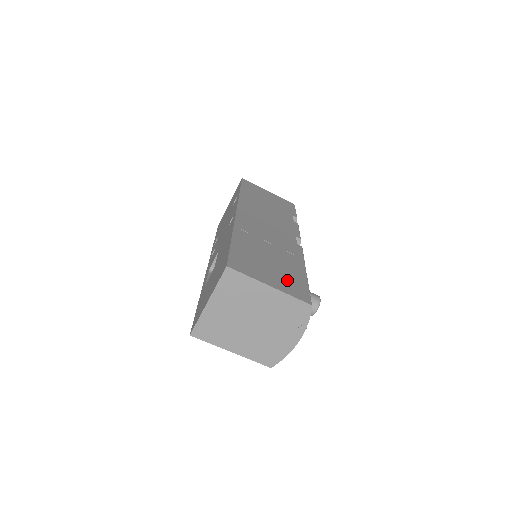
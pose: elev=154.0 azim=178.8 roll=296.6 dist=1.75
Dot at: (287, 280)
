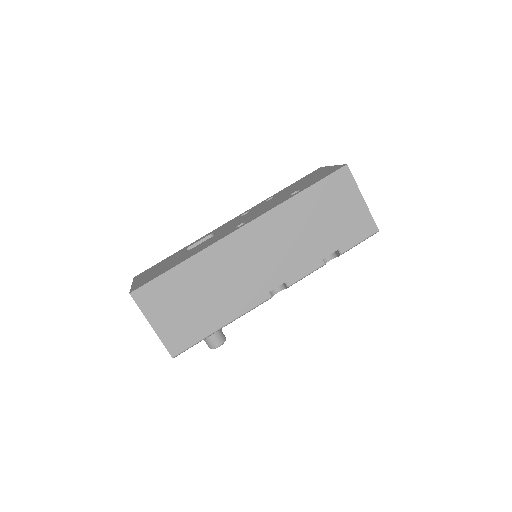
Dot at: (182, 327)
